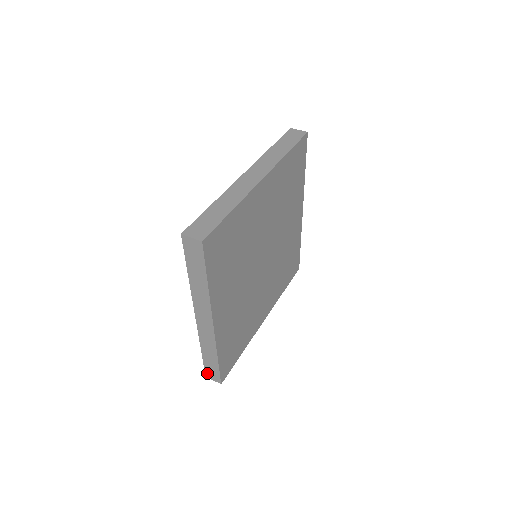
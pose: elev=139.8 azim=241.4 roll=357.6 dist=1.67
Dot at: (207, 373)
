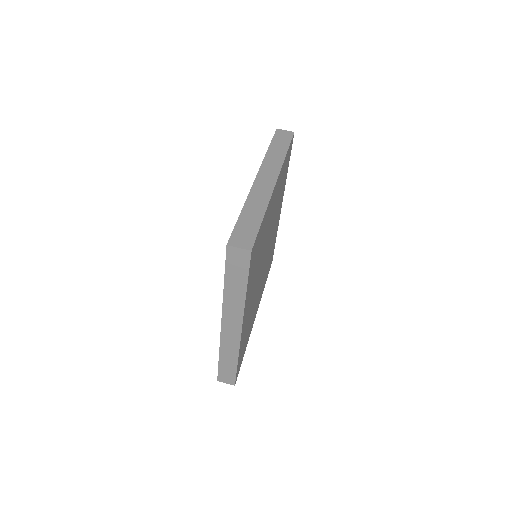
Dot at: (220, 377)
